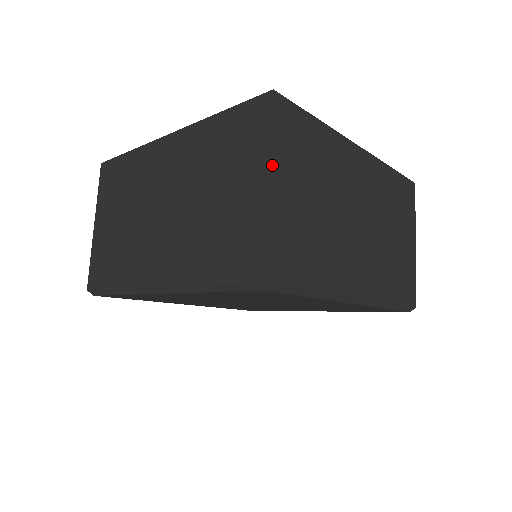
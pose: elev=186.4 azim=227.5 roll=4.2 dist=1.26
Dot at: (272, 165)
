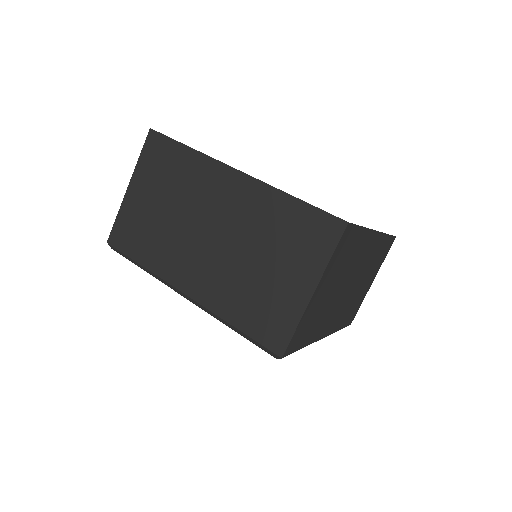
Dot at: (321, 280)
